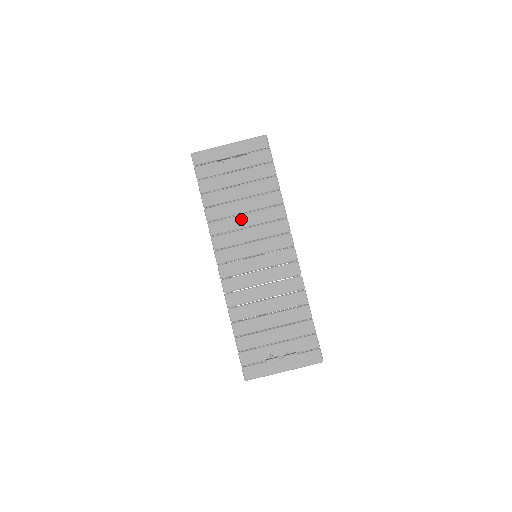
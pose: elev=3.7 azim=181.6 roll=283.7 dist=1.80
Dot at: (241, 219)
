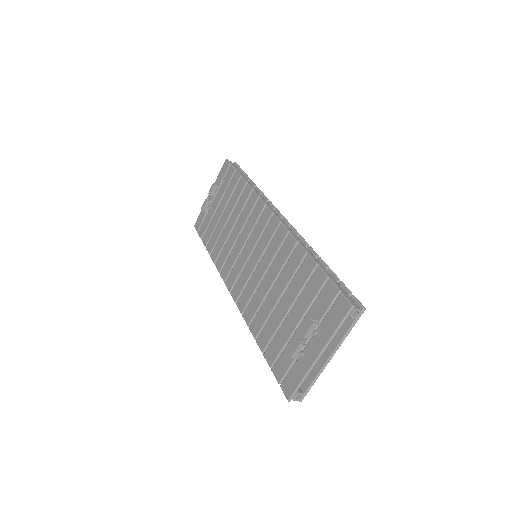
Dot at: (232, 236)
